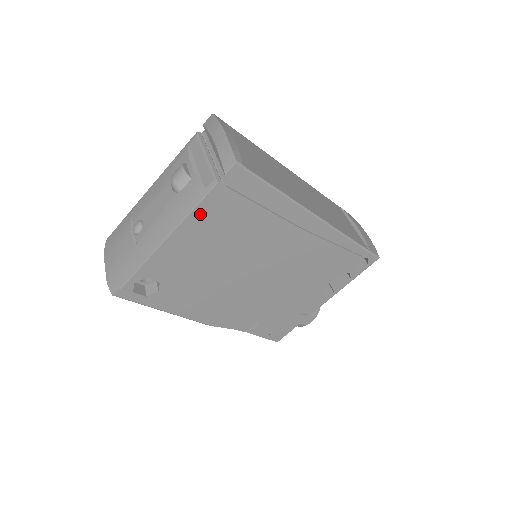
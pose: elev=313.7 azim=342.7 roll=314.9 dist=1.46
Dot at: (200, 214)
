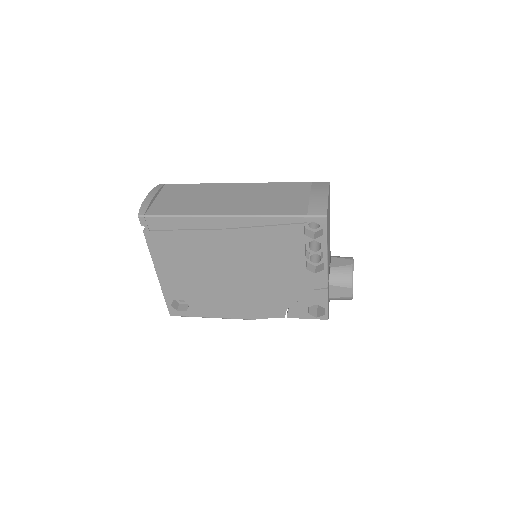
Dot at: (156, 252)
